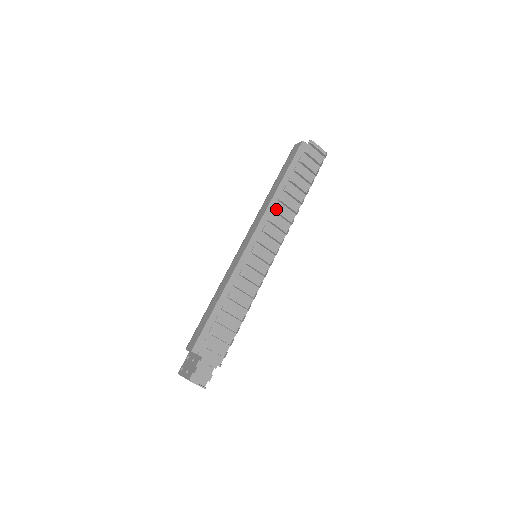
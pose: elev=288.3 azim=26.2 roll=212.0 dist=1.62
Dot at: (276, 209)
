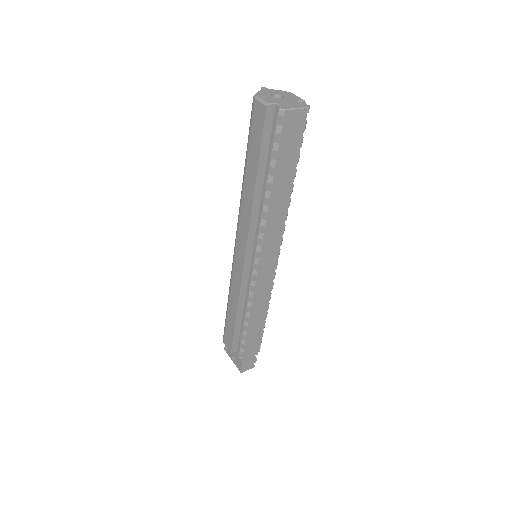
Dot at: (263, 224)
